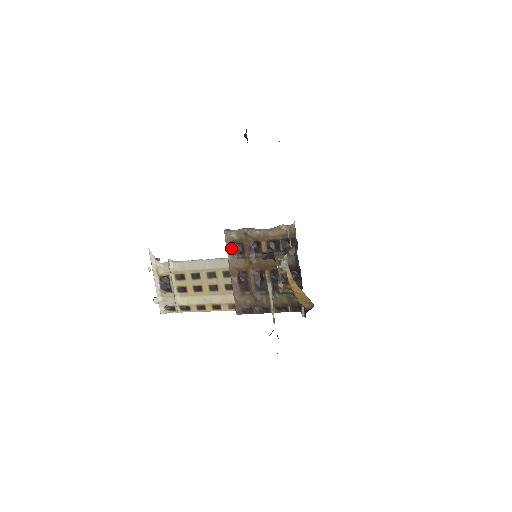
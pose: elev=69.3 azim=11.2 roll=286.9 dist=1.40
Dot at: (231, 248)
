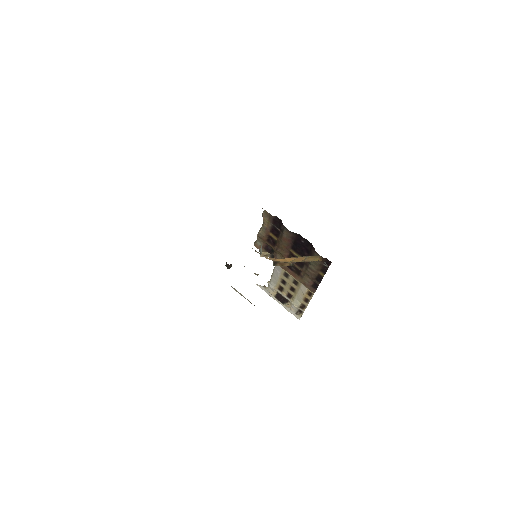
Dot at: occluded
